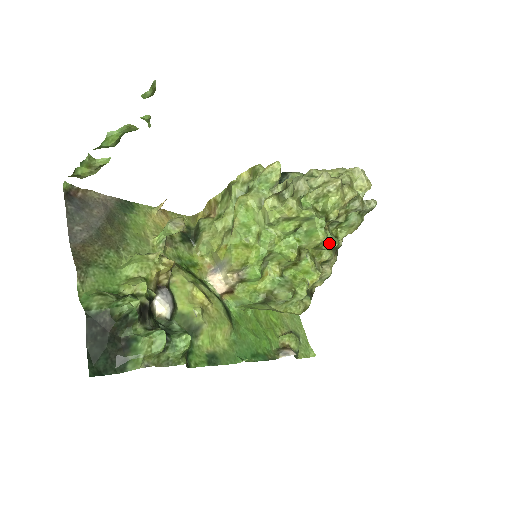
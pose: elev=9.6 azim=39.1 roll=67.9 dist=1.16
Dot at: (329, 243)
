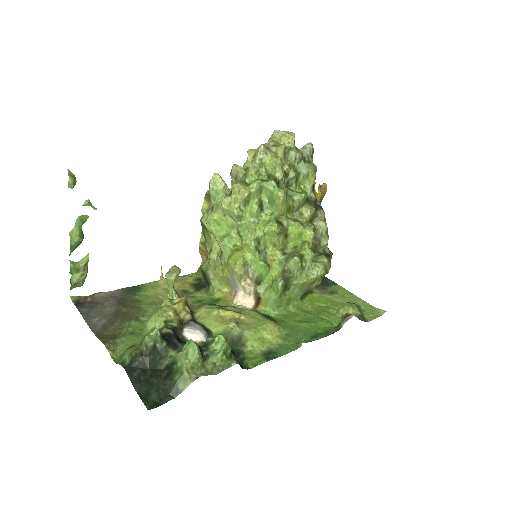
Dot at: (296, 198)
